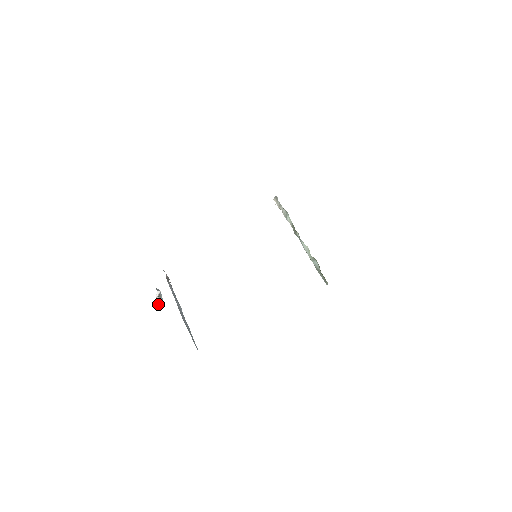
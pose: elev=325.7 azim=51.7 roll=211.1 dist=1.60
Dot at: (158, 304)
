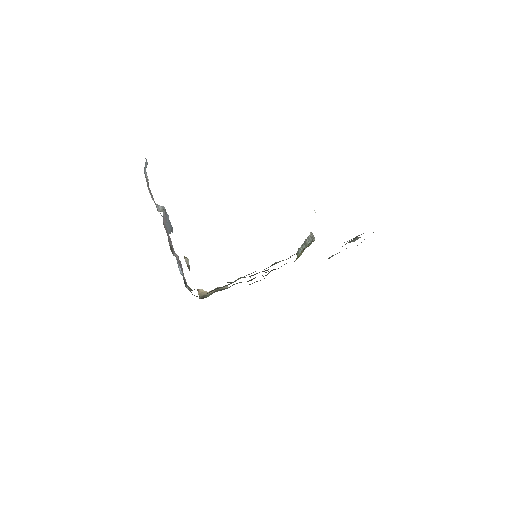
Dot at: occluded
